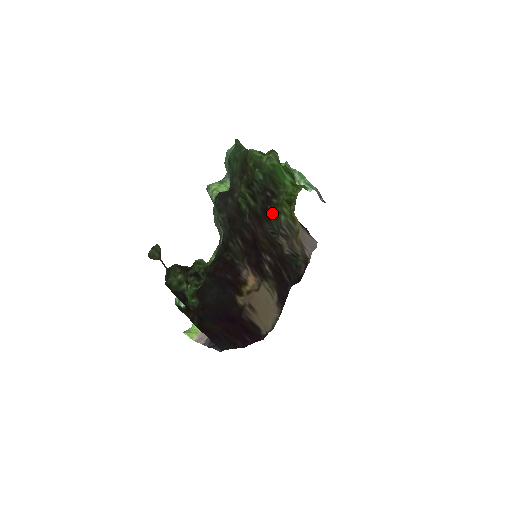
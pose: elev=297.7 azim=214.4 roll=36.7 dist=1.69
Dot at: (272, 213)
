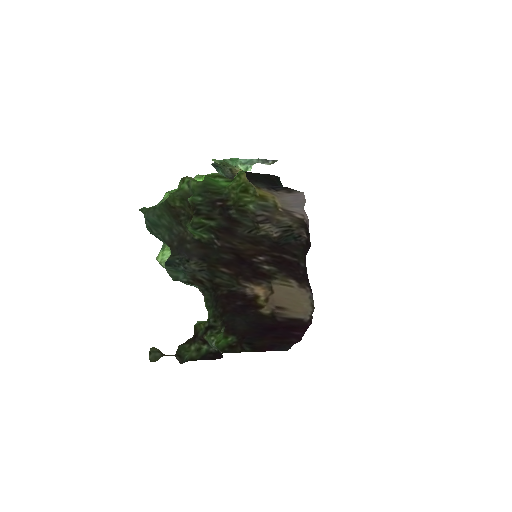
Dot at: (237, 213)
